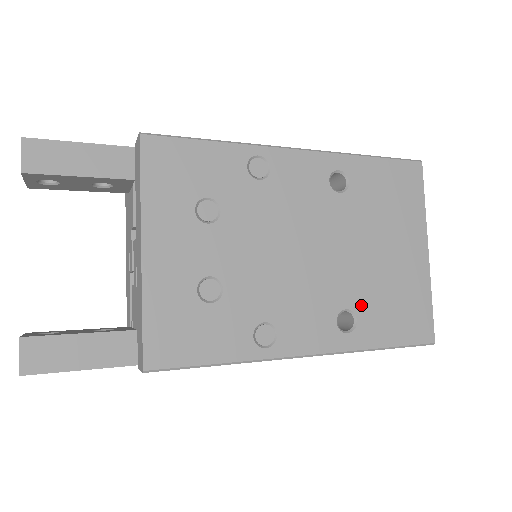
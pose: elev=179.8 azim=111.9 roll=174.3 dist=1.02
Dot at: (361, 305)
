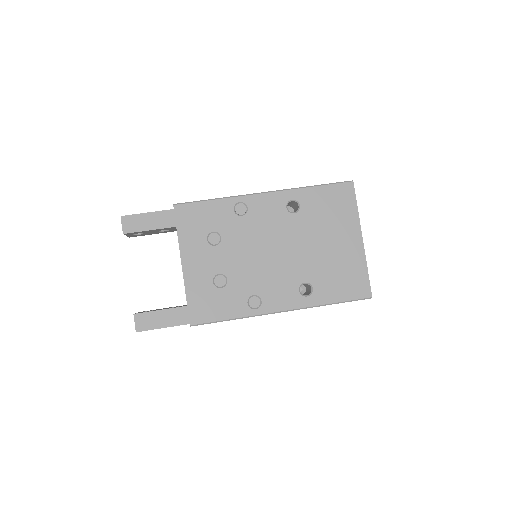
Dot at: (315, 279)
